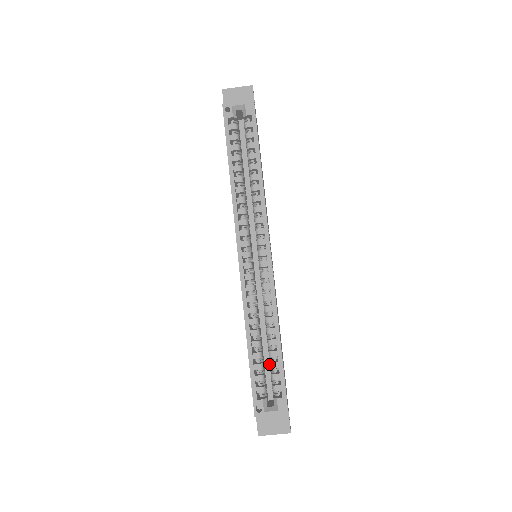
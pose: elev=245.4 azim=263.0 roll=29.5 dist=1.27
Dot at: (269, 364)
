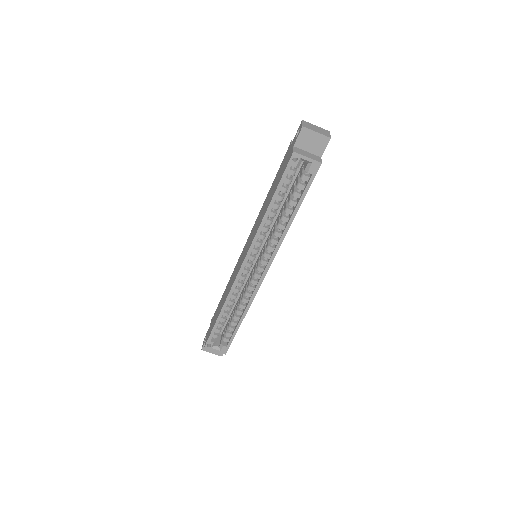
Dot at: (229, 317)
